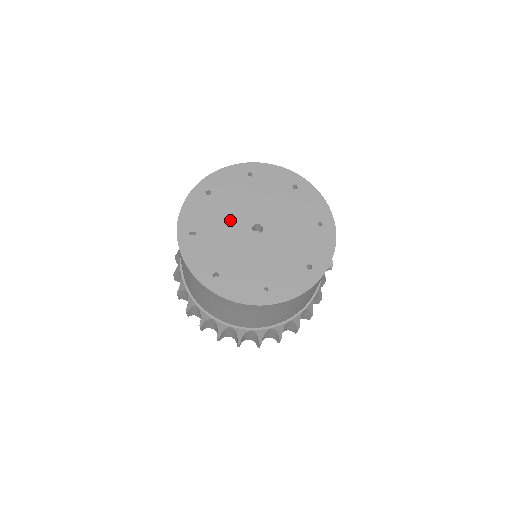
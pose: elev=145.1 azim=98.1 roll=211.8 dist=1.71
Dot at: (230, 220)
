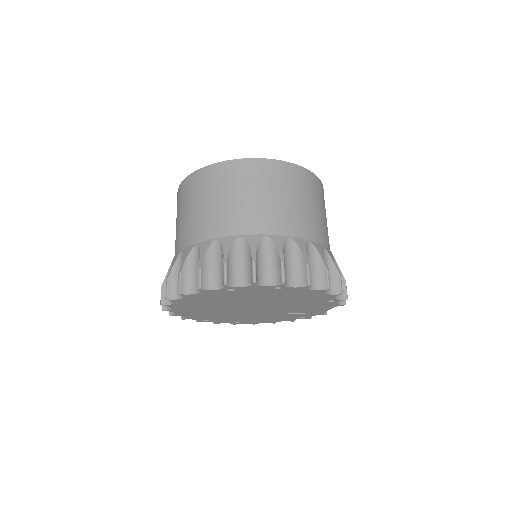
Dot at: occluded
